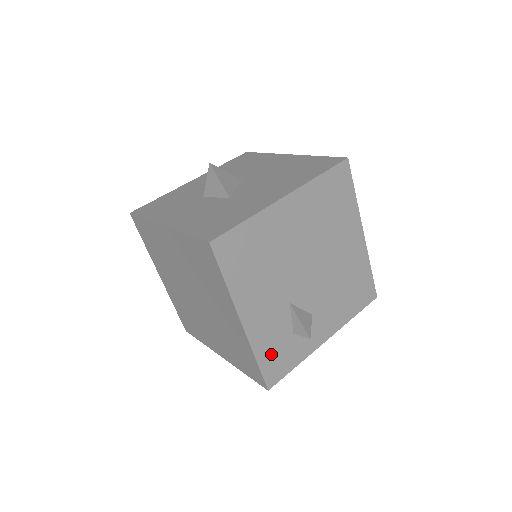
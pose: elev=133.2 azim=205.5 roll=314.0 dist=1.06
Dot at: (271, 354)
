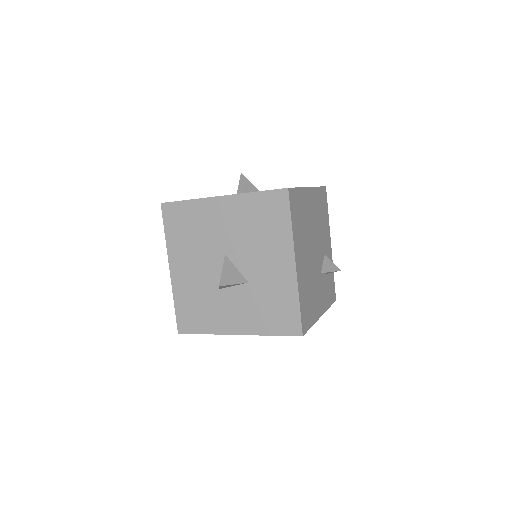
Dot at: (329, 295)
